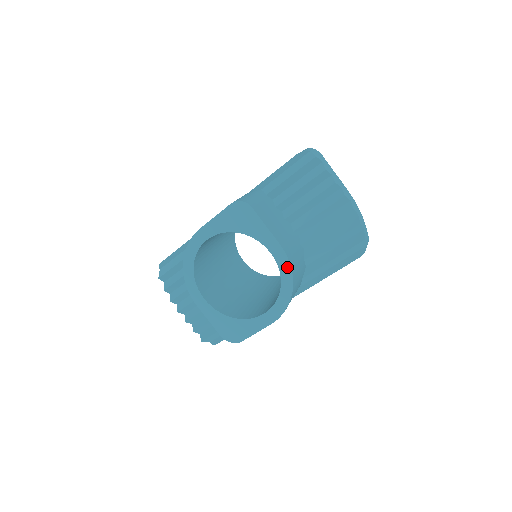
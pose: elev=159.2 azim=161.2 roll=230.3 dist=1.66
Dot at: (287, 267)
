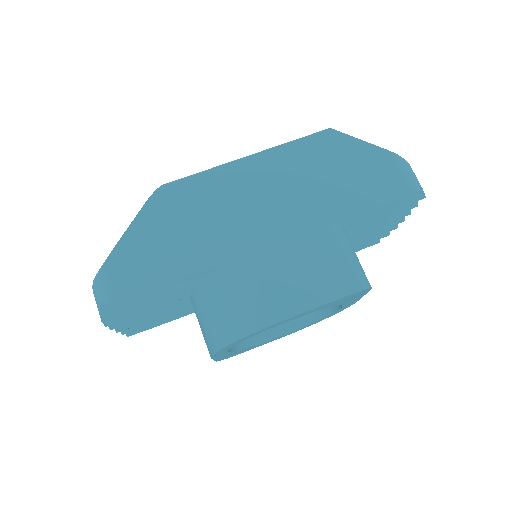
Dot at: (342, 310)
